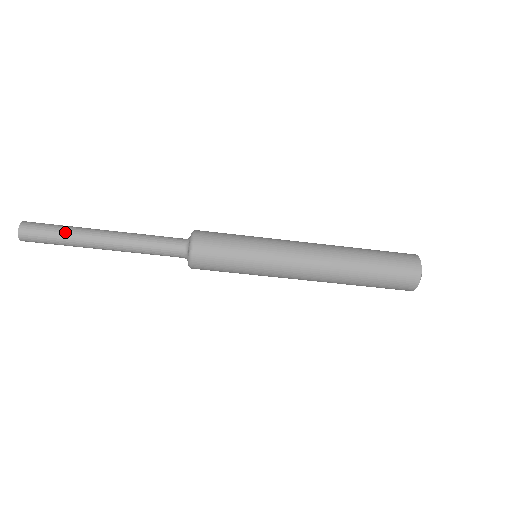
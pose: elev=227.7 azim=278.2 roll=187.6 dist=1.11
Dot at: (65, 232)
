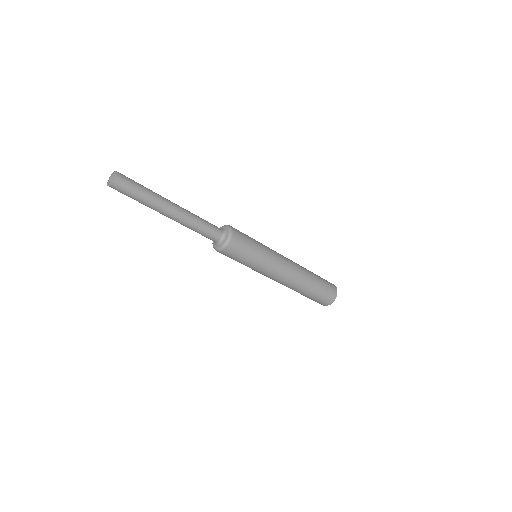
Dot at: (149, 193)
